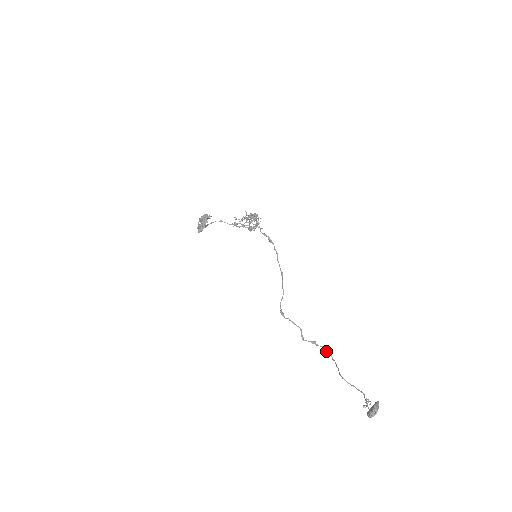
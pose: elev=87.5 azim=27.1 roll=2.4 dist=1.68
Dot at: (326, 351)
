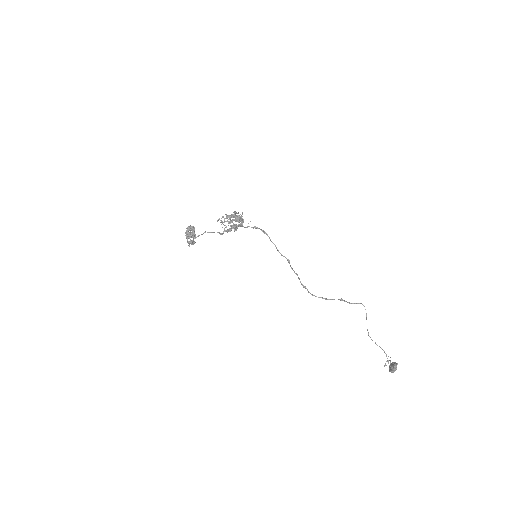
Dot at: occluded
